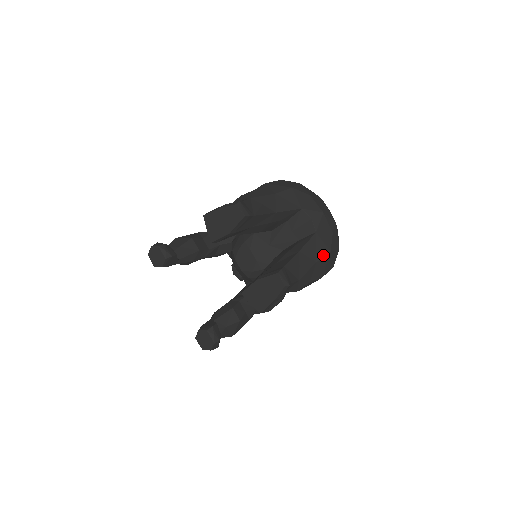
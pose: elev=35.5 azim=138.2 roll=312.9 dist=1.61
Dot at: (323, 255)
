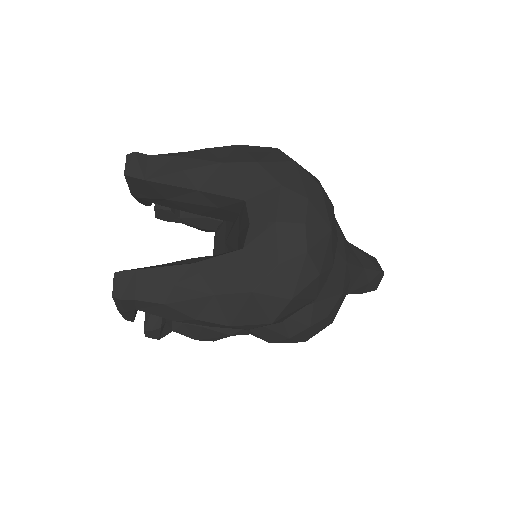
Dot at: (234, 290)
